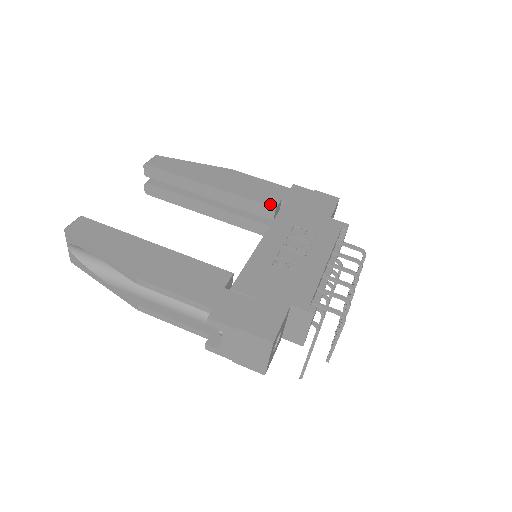
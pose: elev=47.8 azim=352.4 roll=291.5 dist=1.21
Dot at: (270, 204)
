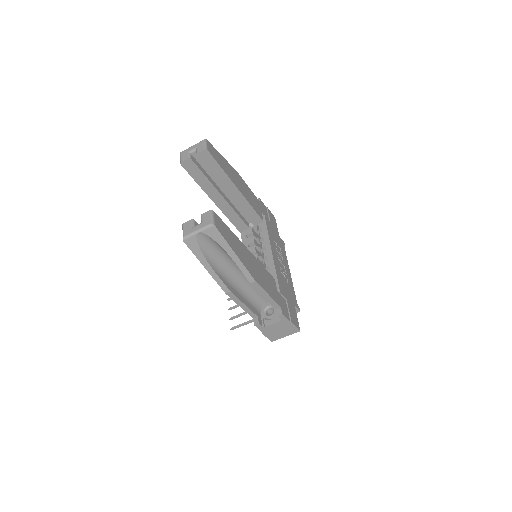
Dot at: (261, 217)
